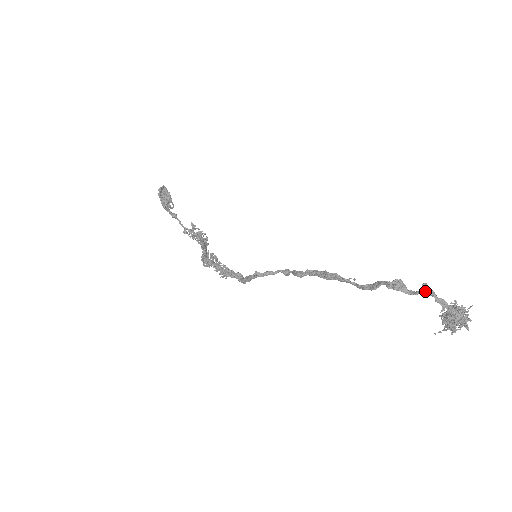
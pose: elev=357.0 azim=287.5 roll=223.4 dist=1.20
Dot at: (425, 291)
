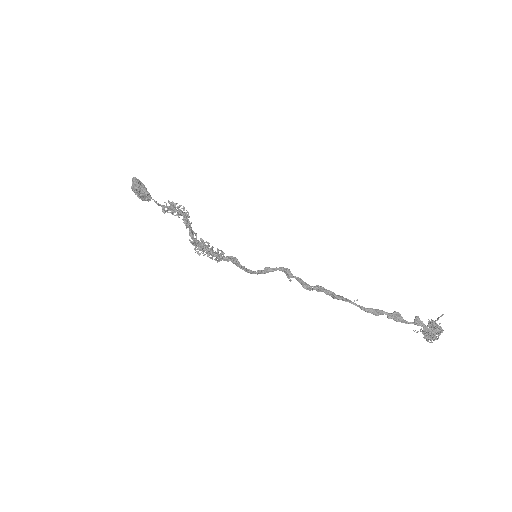
Dot at: occluded
